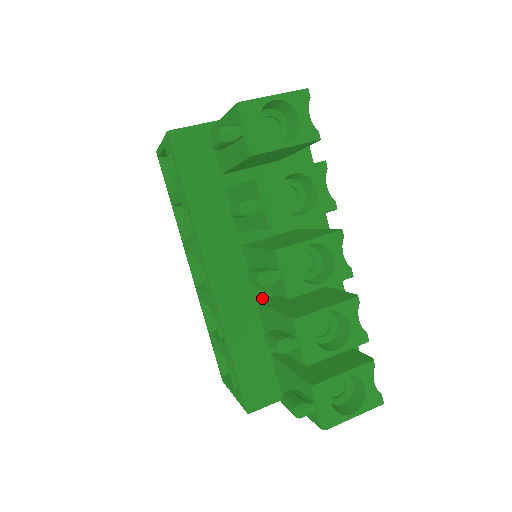
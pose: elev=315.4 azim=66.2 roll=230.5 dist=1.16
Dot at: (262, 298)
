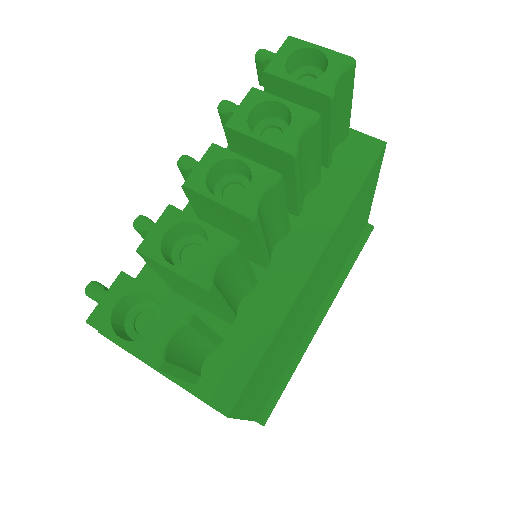
Dot at: occluded
